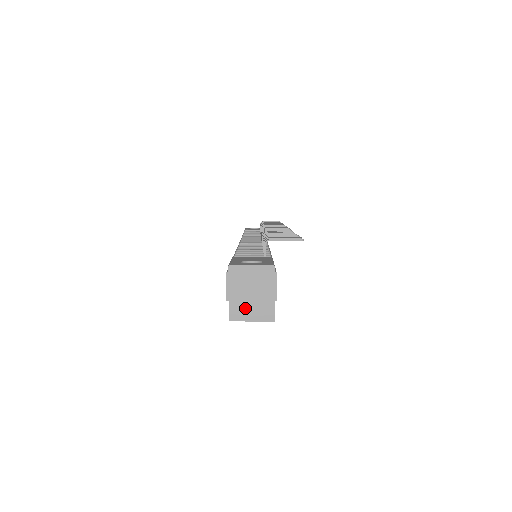
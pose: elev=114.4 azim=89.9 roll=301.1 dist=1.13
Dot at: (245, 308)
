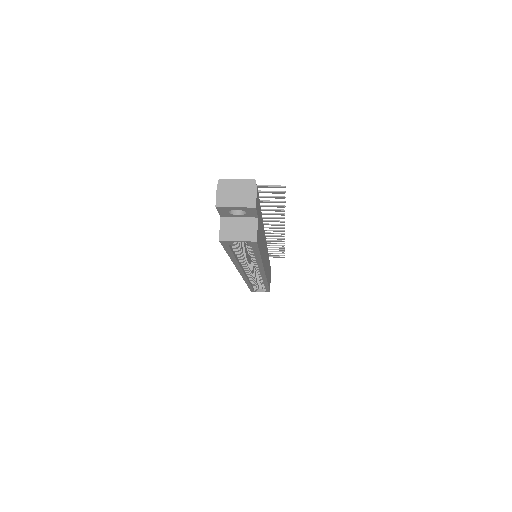
Dot at: (233, 230)
